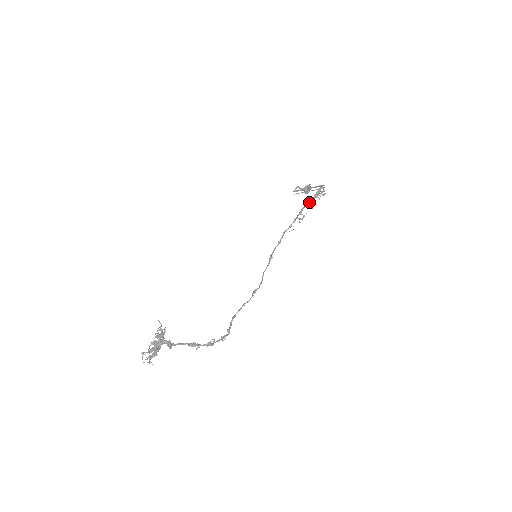
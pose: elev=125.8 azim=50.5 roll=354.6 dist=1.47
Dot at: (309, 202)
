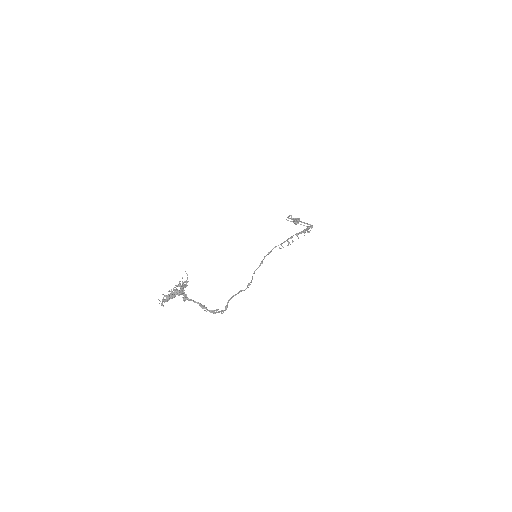
Dot at: (299, 233)
